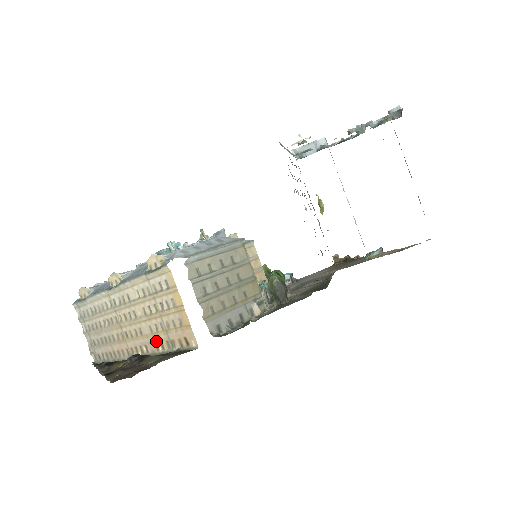
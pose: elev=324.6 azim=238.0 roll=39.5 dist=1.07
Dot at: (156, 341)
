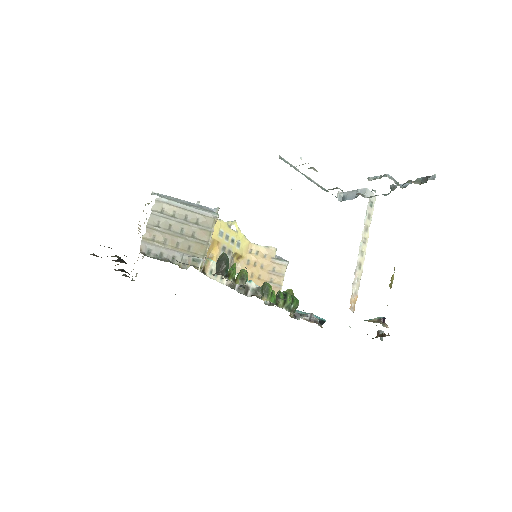
Dot at: occluded
